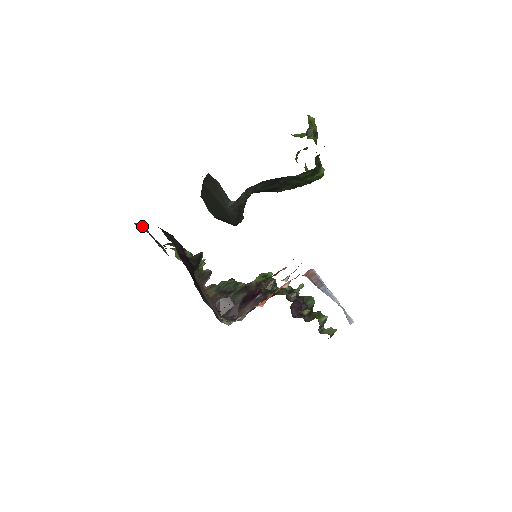
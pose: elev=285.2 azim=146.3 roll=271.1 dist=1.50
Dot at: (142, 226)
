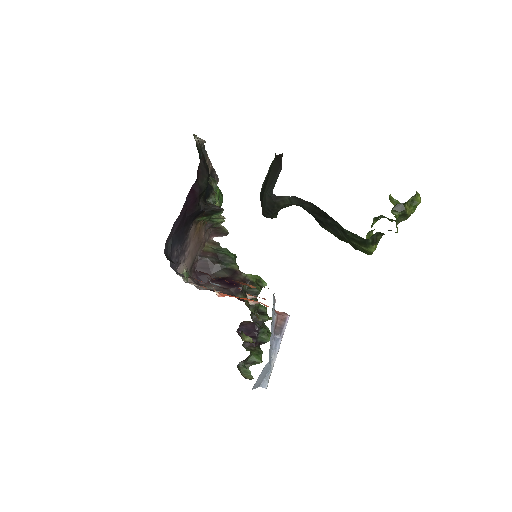
Dot at: (198, 142)
